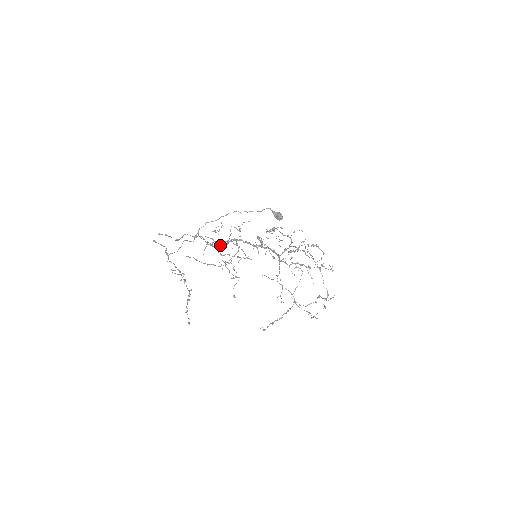
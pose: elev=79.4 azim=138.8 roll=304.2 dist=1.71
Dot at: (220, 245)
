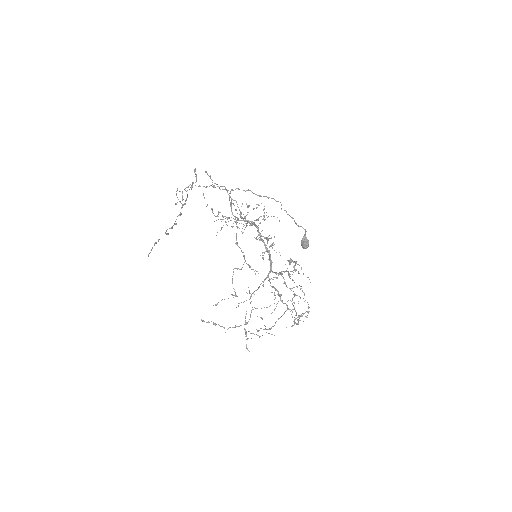
Dot at: occluded
